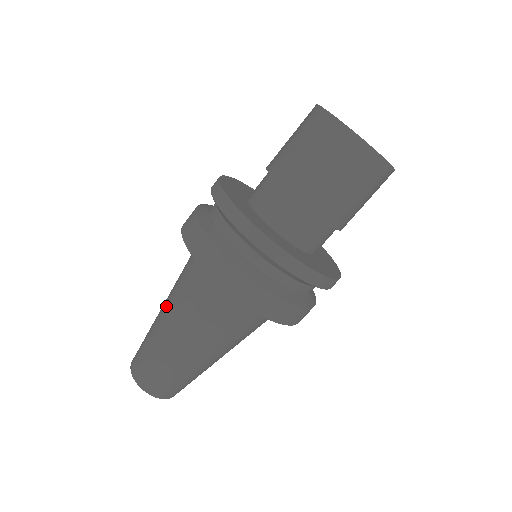
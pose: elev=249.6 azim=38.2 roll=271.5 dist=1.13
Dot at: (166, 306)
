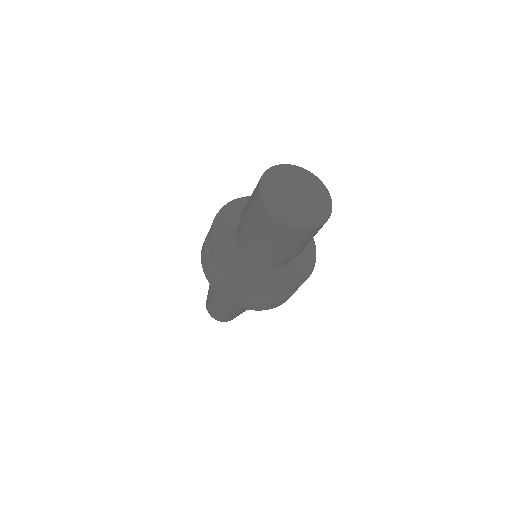
Dot at: occluded
